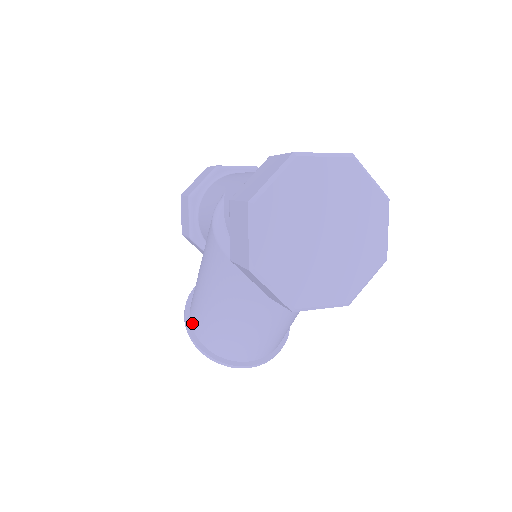
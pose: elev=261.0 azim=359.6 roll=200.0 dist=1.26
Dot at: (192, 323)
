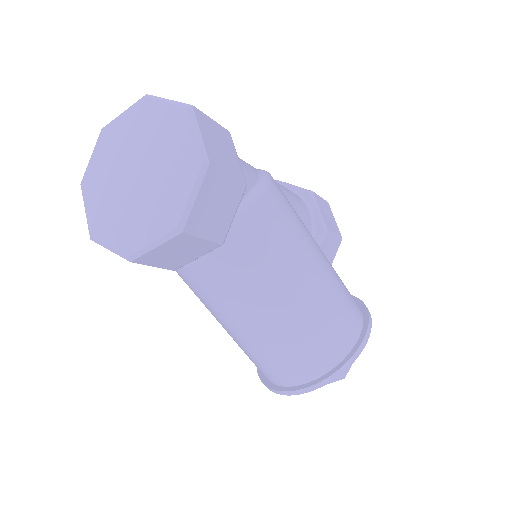
Dot at: occluded
